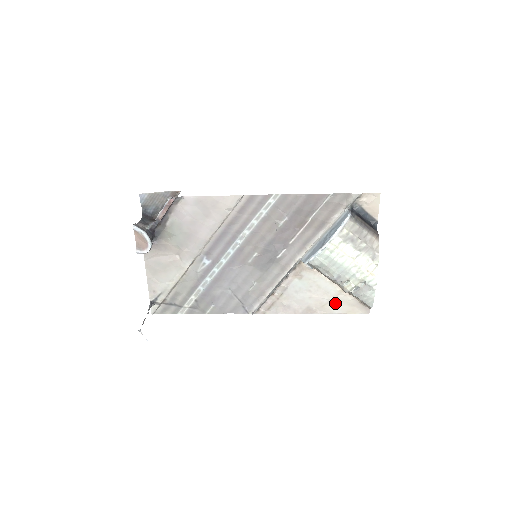
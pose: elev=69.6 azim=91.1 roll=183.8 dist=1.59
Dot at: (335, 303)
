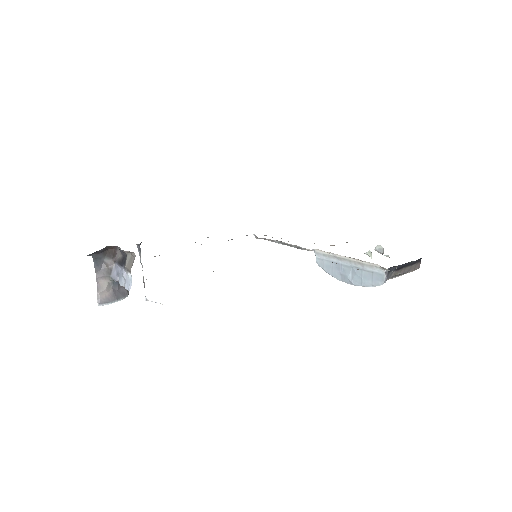
Dot at: occluded
